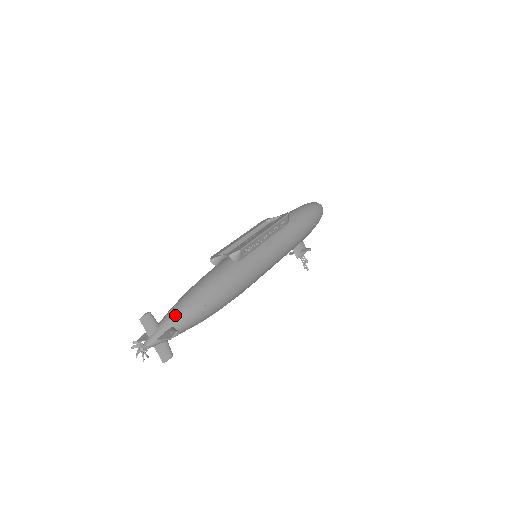
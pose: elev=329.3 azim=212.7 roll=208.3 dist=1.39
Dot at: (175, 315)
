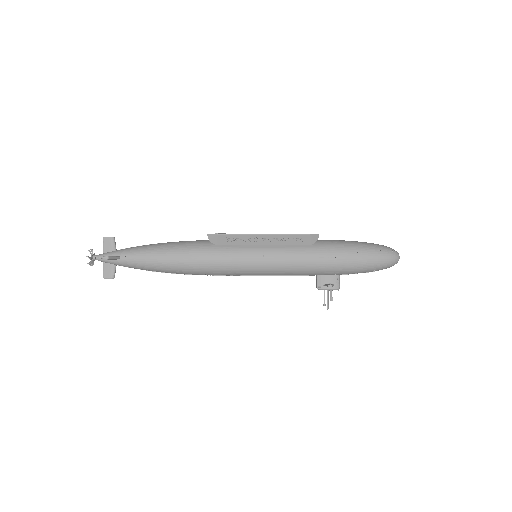
Dot at: (128, 250)
